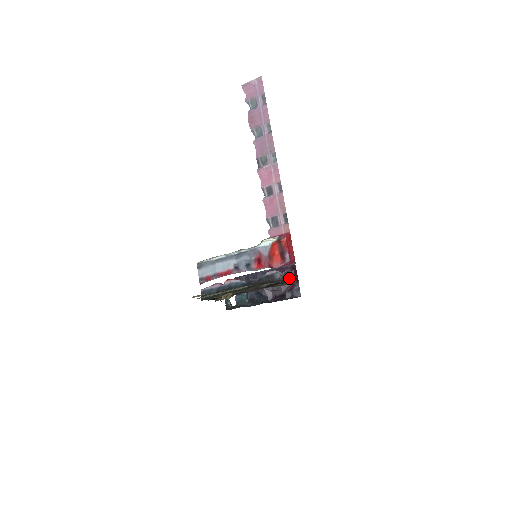
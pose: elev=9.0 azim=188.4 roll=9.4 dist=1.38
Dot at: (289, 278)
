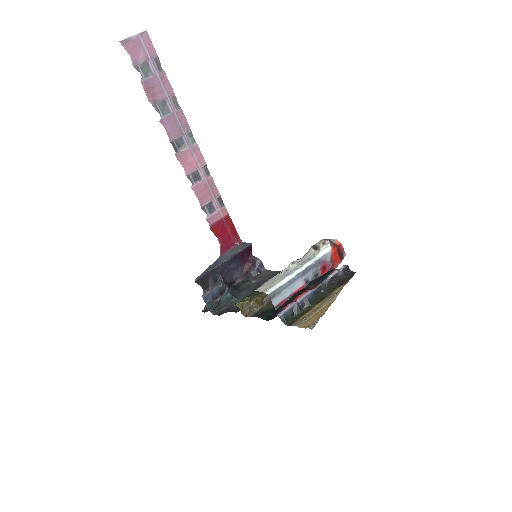
Dot at: (347, 271)
